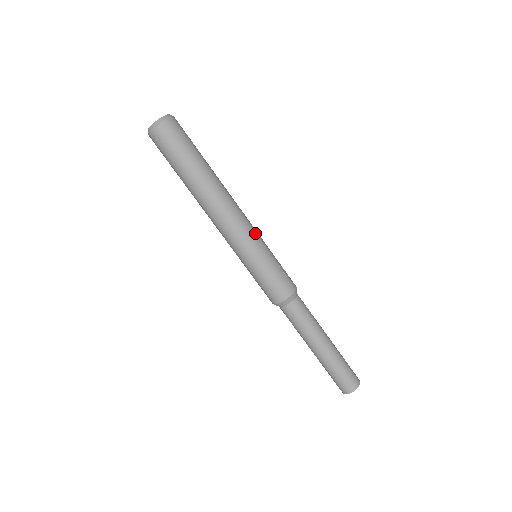
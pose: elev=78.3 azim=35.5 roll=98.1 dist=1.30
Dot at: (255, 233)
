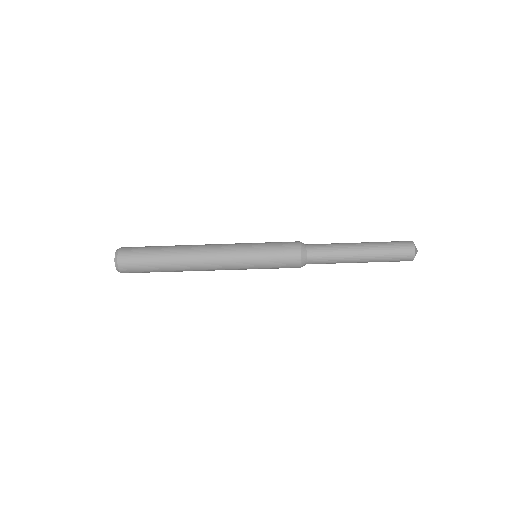
Dot at: (237, 261)
